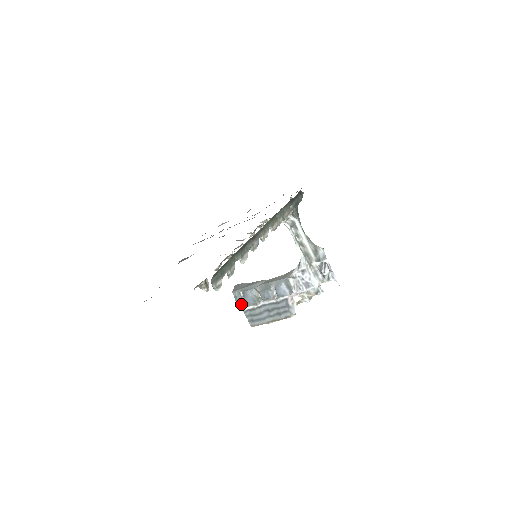
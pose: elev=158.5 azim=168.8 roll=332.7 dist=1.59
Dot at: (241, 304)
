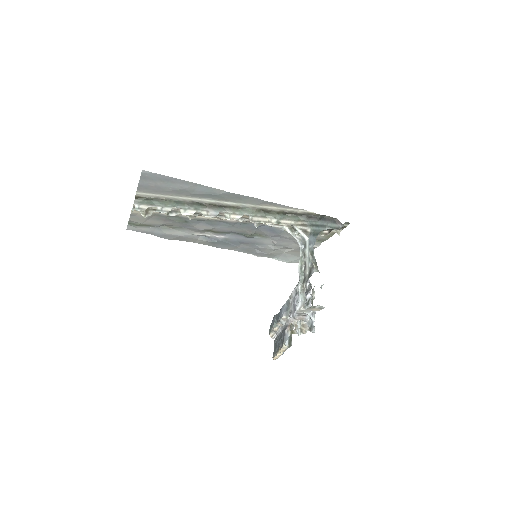
Dot at: (271, 328)
